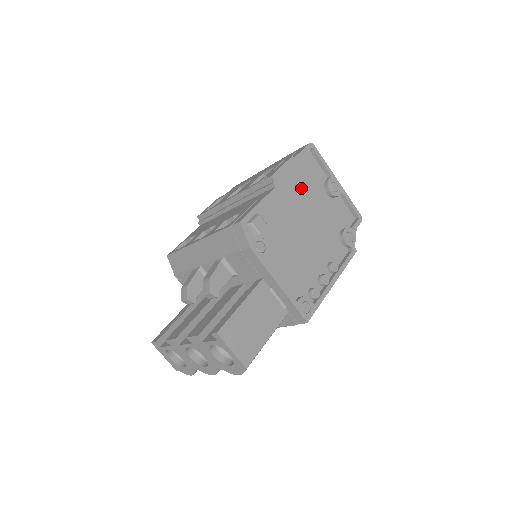
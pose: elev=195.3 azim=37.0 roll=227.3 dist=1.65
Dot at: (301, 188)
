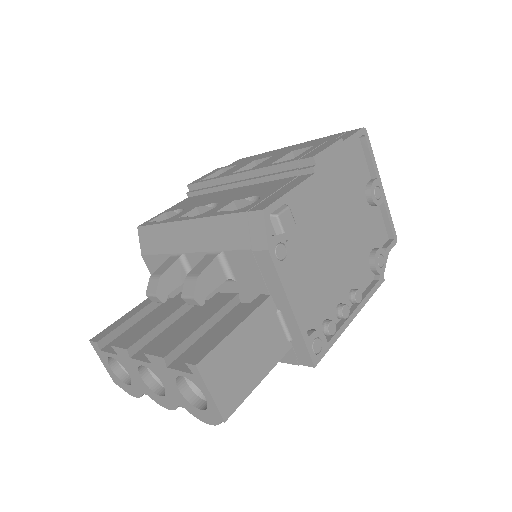
Dot at: (341, 183)
